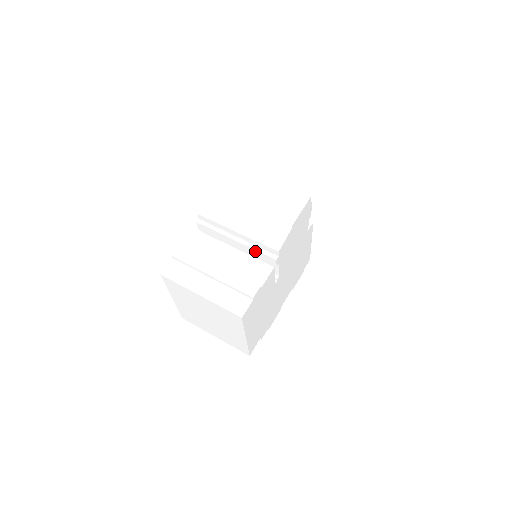
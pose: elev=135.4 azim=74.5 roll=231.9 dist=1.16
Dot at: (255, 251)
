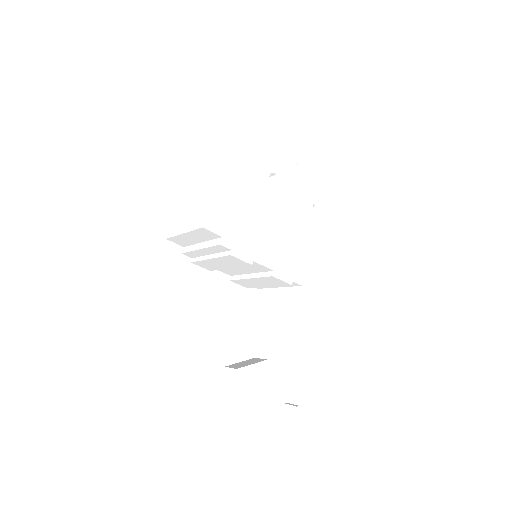
Dot at: occluded
